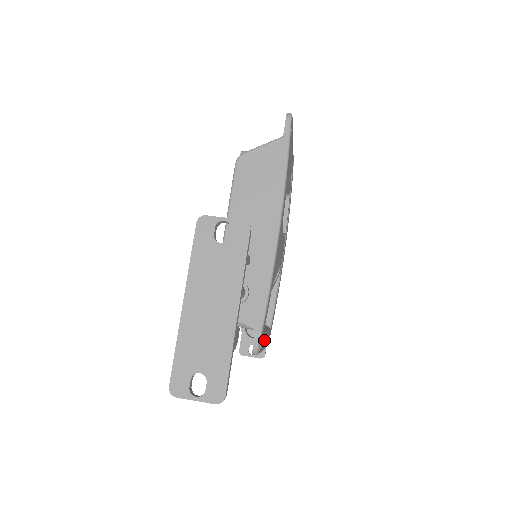
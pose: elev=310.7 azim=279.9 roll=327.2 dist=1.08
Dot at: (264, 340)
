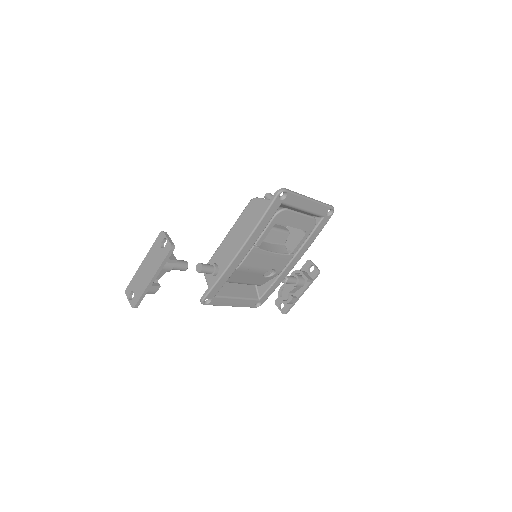
Dot at: (227, 301)
